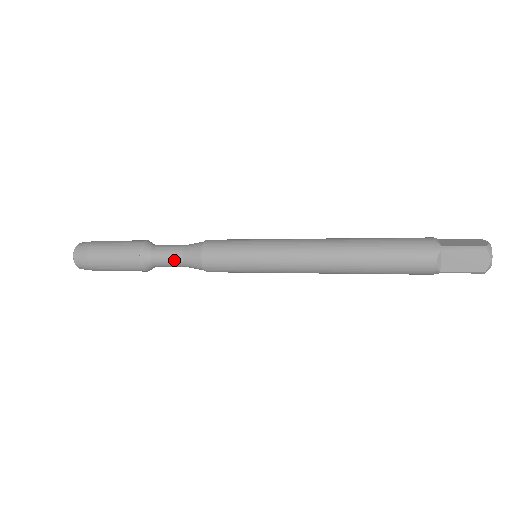
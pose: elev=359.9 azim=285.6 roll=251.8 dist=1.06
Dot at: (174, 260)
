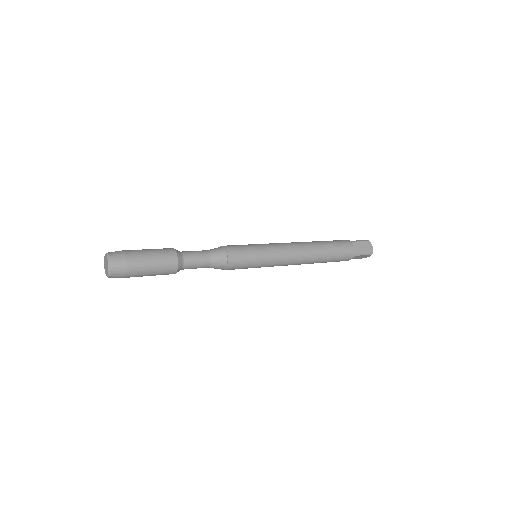
Dot at: occluded
